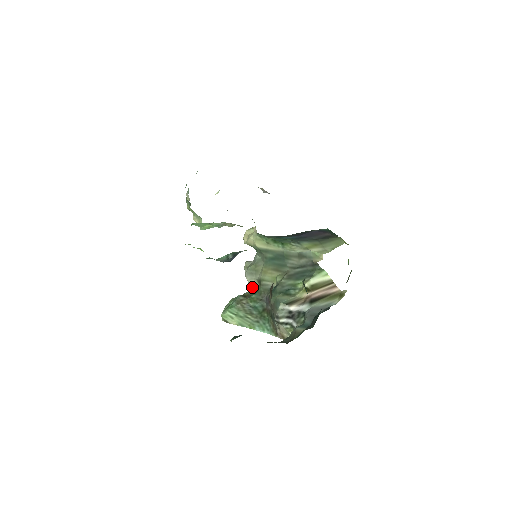
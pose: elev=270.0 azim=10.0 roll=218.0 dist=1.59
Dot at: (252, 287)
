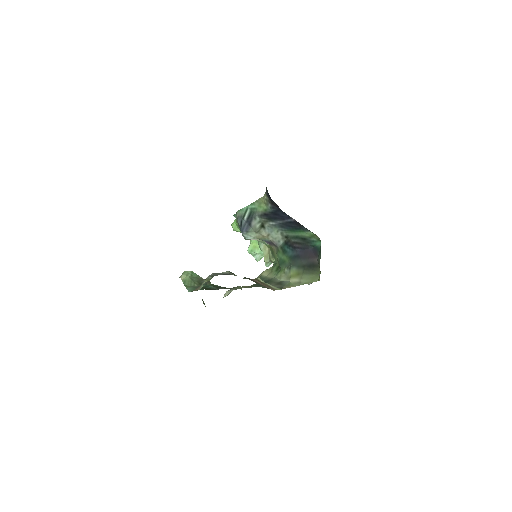
Dot at: occluded
